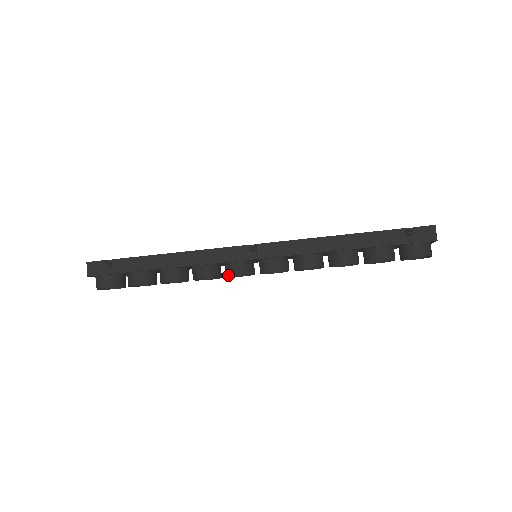
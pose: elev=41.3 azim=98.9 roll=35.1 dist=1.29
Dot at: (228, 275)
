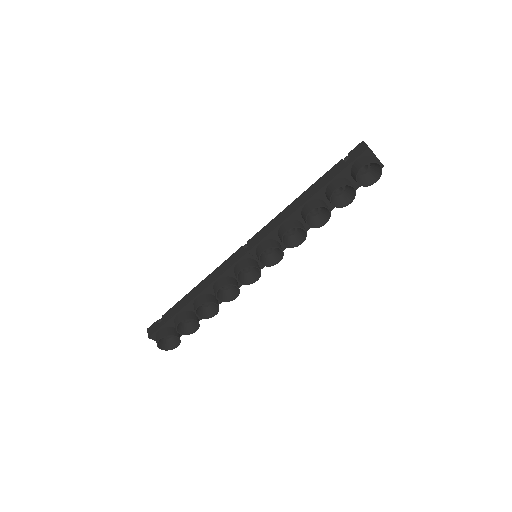
Dot at: (236, 277)
